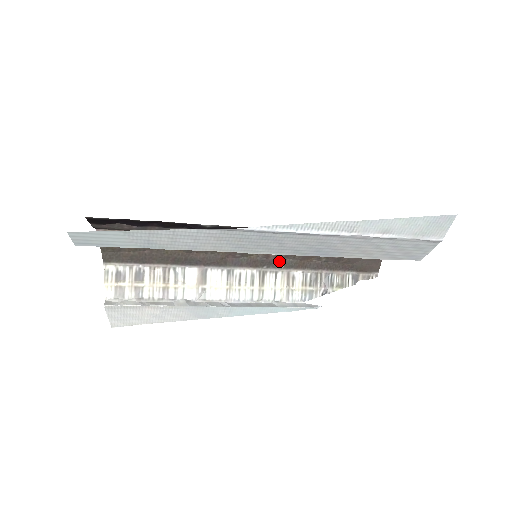
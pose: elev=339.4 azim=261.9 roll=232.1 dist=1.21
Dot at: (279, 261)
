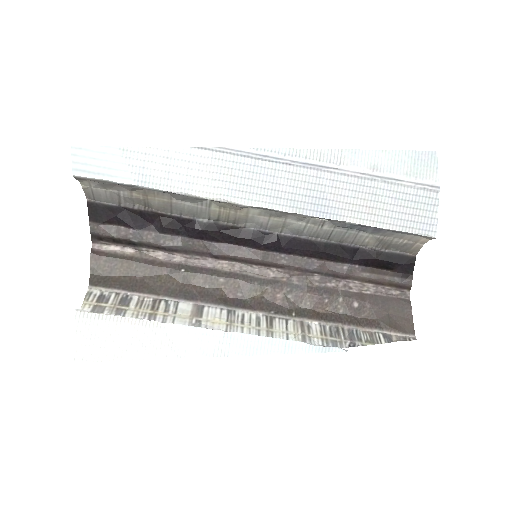
Dot at: (288, 308)
